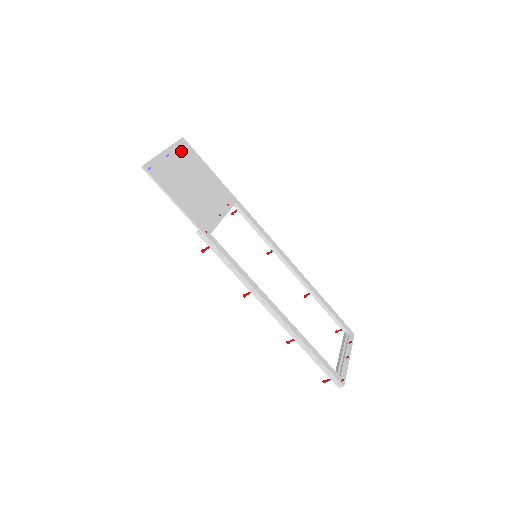
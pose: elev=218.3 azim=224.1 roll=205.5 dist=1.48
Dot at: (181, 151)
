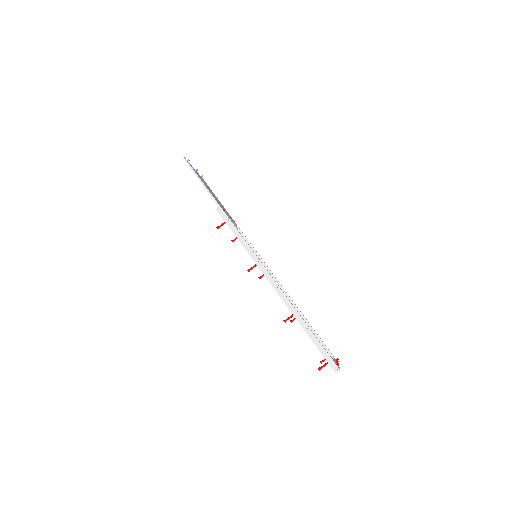
Dot at: occluded
